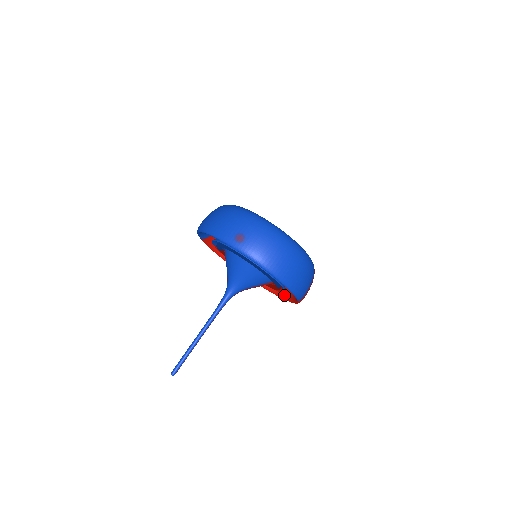
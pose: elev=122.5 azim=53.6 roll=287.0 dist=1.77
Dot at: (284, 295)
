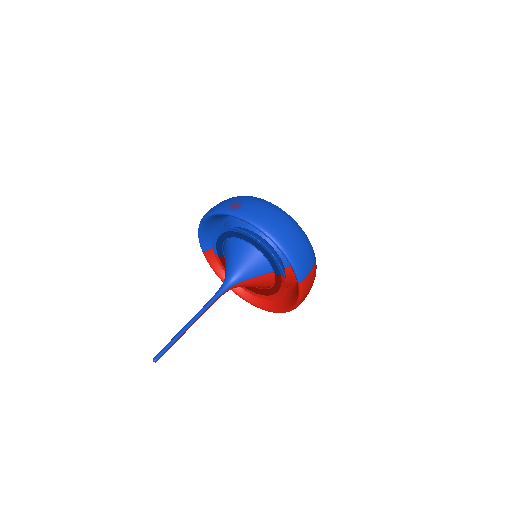
Dot at: (288, 305)
